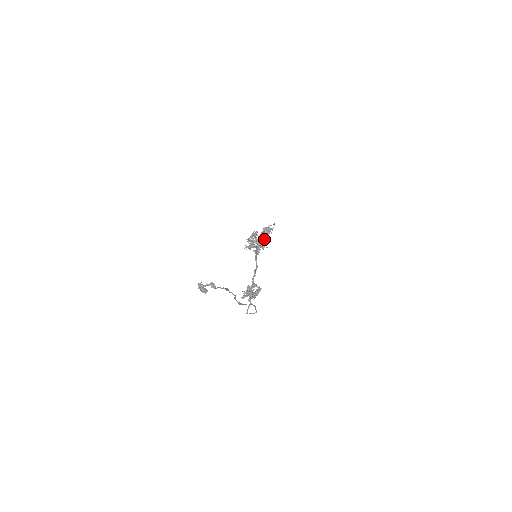
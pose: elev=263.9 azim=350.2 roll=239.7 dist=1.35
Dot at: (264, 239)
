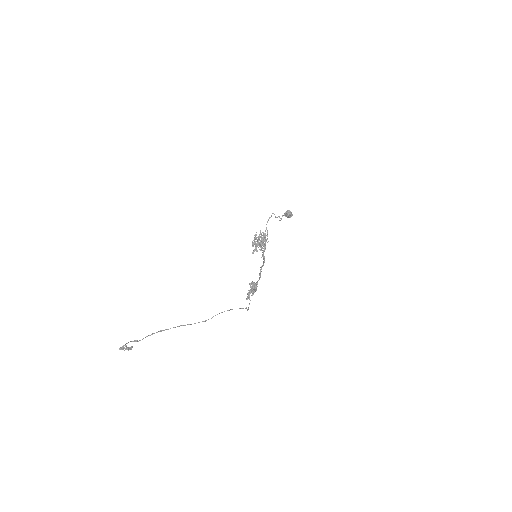
Dot at: occluded
